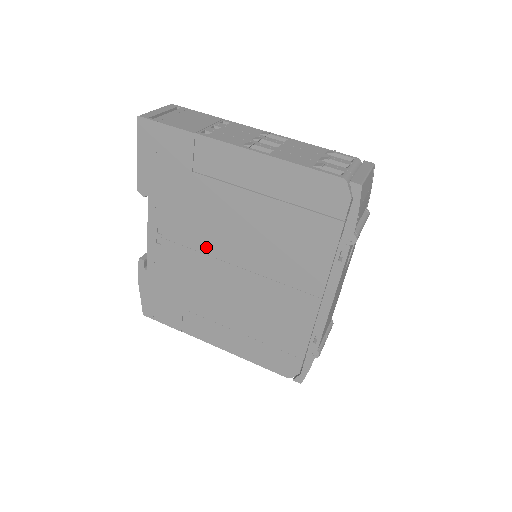
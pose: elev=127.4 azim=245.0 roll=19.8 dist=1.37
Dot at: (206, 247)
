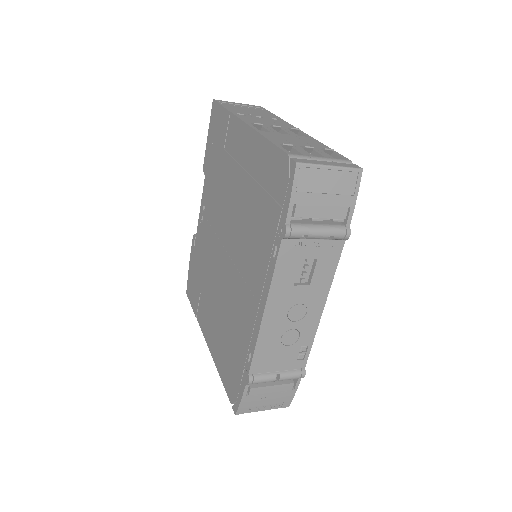
Dot at: (218, 228)
